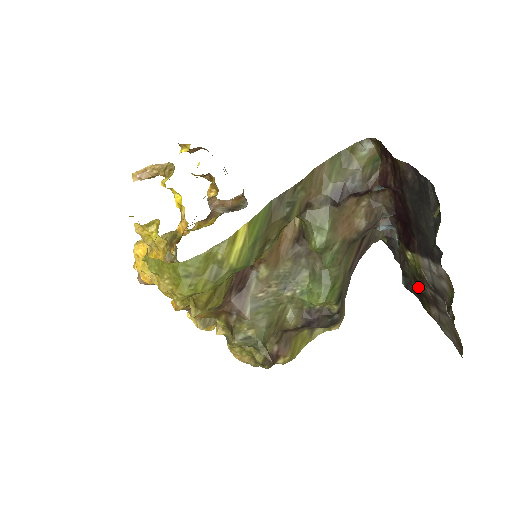
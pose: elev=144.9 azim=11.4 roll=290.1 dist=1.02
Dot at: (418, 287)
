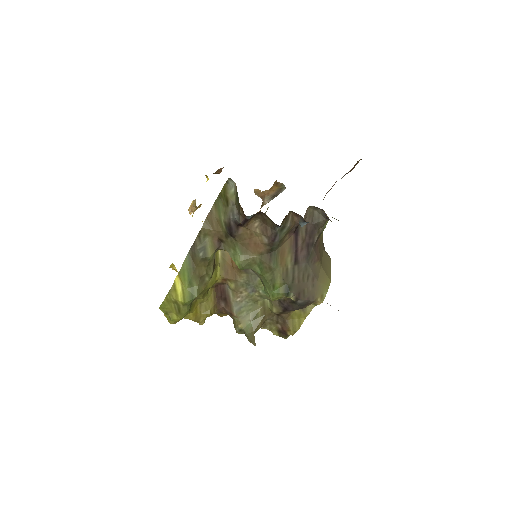
Dot at: occluded
